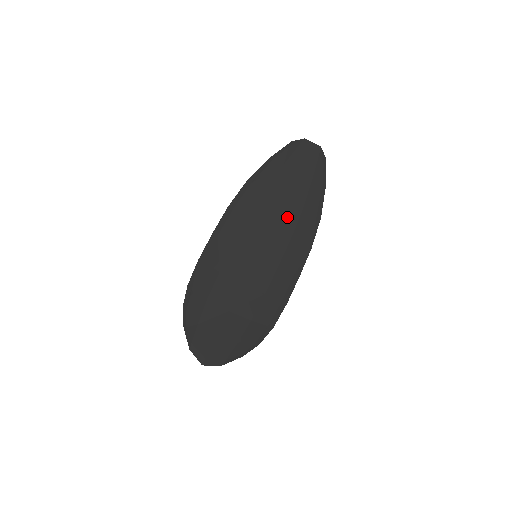
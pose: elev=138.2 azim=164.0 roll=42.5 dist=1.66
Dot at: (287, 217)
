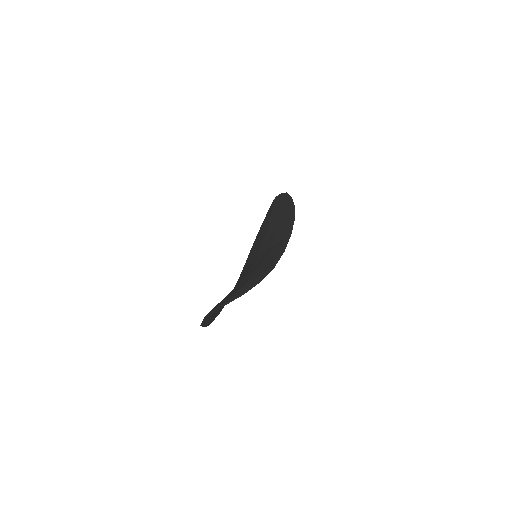
Dot at: (272, 227)
